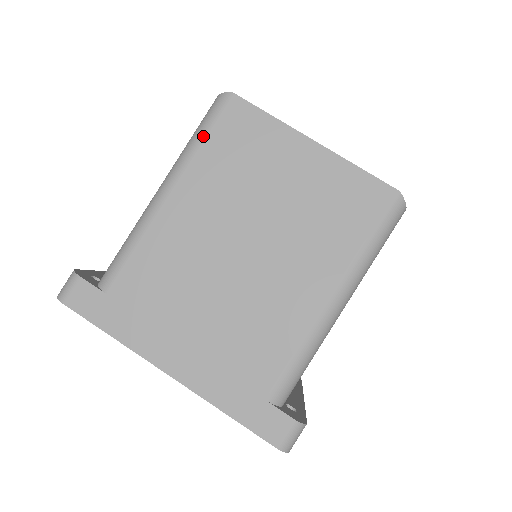
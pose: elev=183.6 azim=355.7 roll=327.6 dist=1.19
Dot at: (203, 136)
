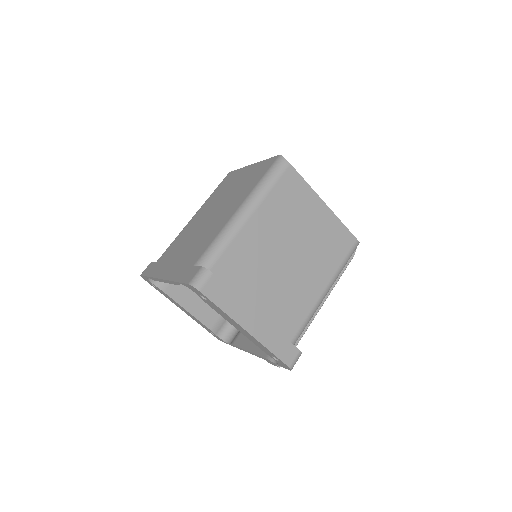
Dot at: (214, 191)
